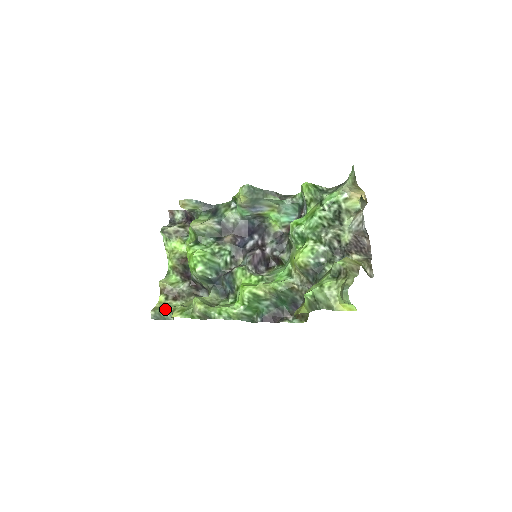
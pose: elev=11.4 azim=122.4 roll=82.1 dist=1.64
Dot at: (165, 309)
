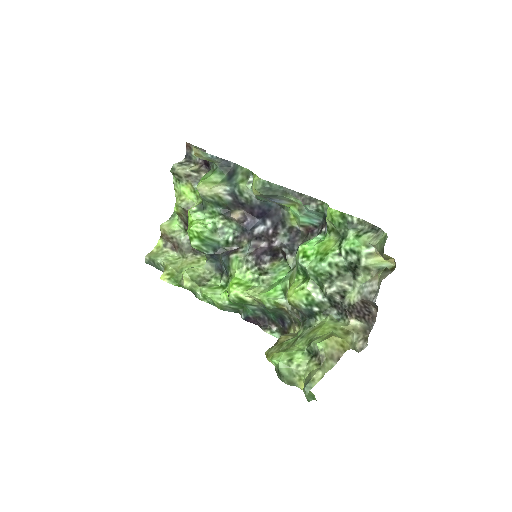
Dot at: (159, 260)
